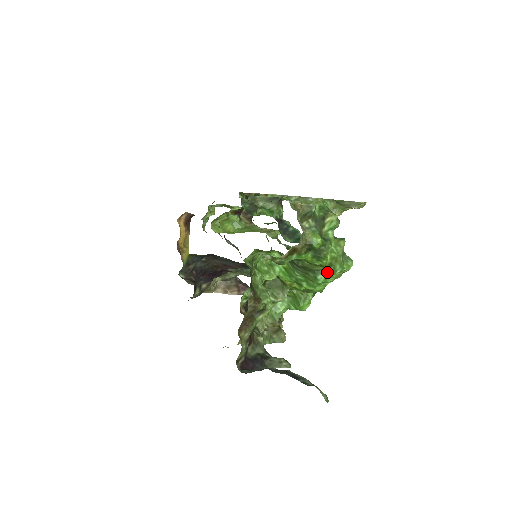
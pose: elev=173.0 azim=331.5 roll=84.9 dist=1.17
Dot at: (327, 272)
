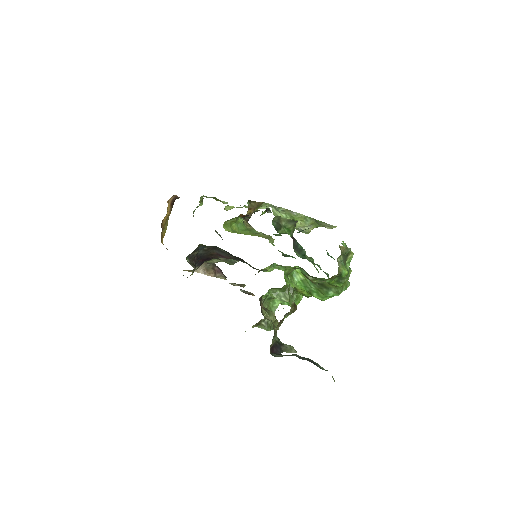
Dot at: (337, 290)
